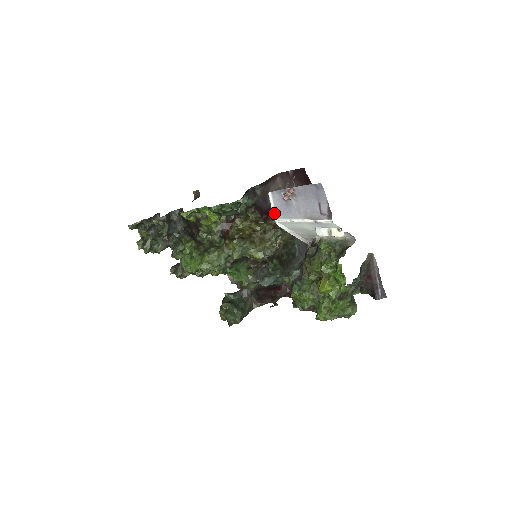
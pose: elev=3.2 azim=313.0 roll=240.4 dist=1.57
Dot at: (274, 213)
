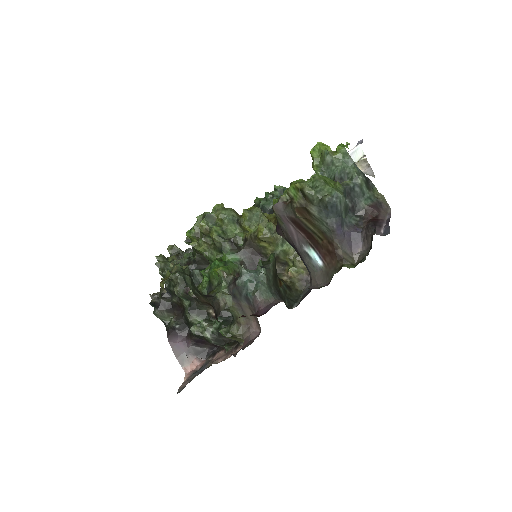
Dot at: occluded
